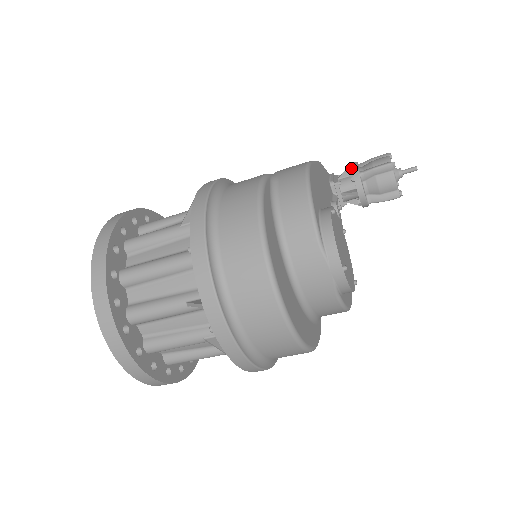
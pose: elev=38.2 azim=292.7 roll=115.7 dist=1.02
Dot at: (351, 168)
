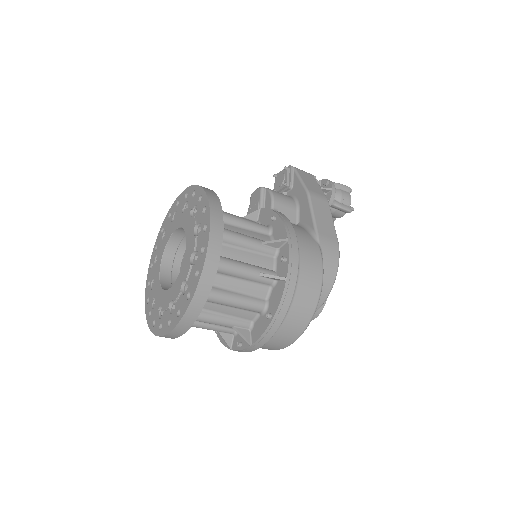
Dot at: (330, 191)
